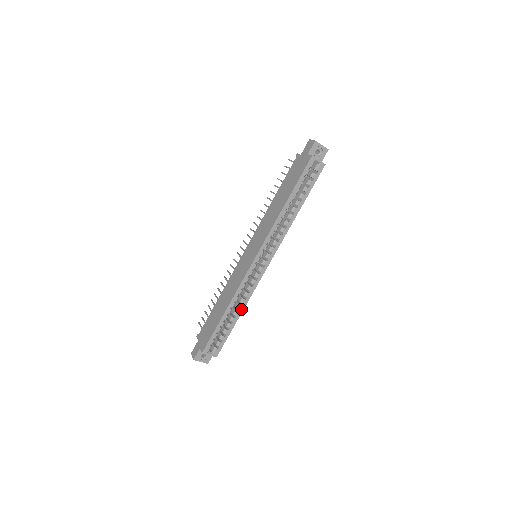
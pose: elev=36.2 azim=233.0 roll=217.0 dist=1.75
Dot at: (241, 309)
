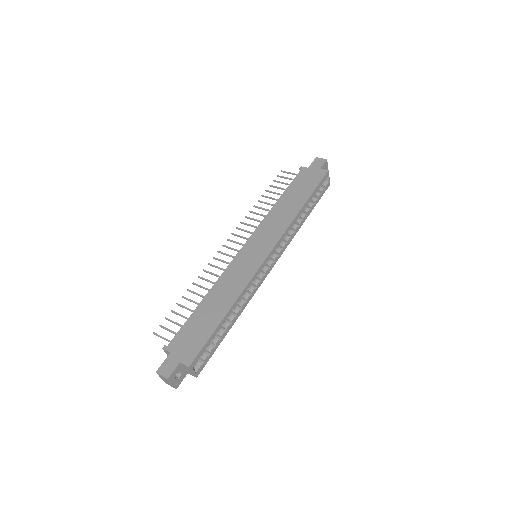
Dot at: (238, 315)
